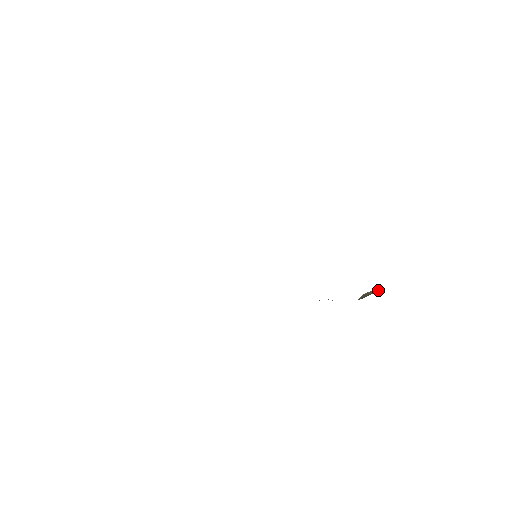
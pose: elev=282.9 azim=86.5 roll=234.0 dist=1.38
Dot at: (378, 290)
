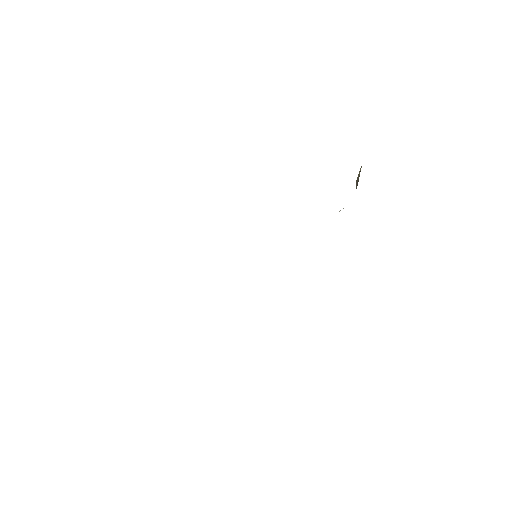
Dot at: occluded
